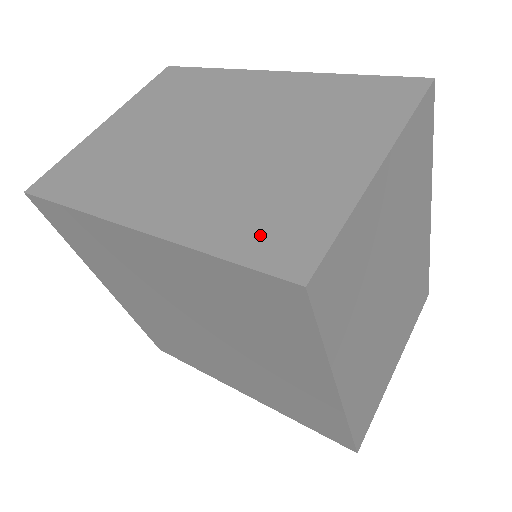
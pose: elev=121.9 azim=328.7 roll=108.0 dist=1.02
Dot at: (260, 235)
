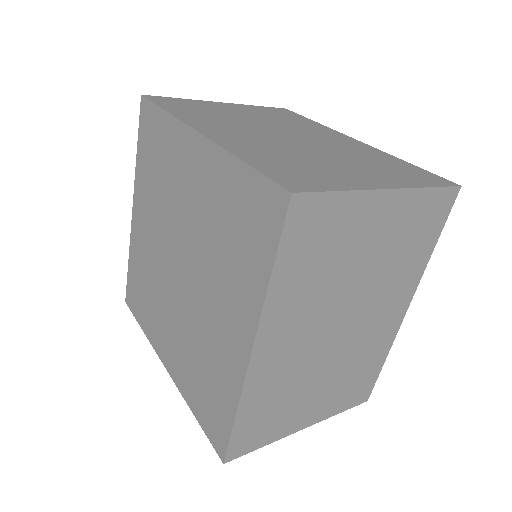
Dot at: (282, 169)
